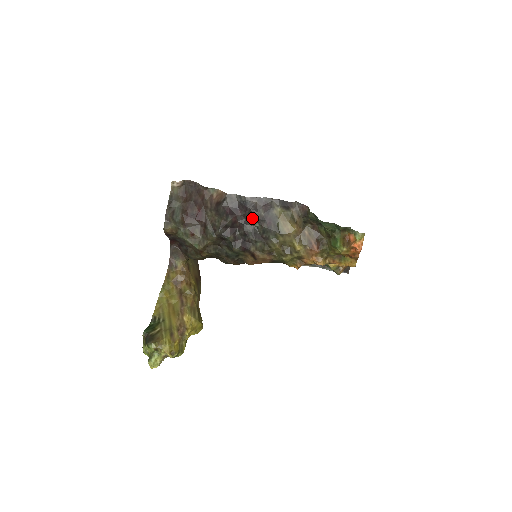
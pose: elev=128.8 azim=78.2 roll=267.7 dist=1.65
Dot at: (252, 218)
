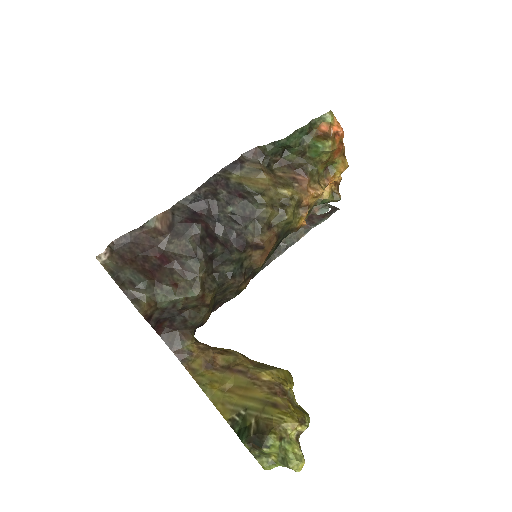
Dot at: (219, 206)
